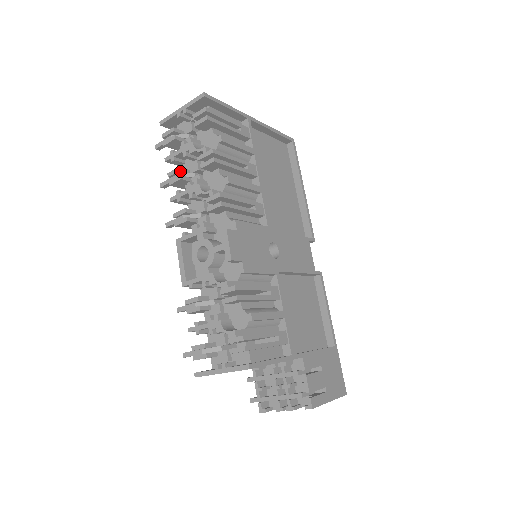
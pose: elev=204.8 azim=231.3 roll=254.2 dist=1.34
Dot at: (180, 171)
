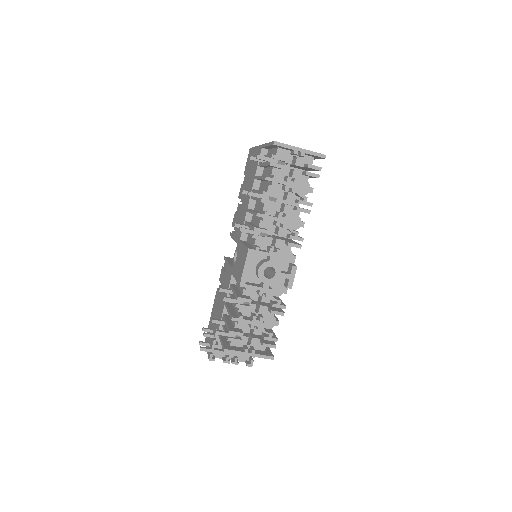
Dot at: (275, 197)
